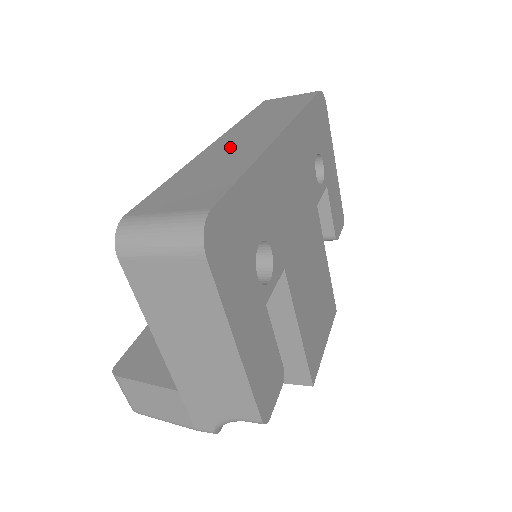
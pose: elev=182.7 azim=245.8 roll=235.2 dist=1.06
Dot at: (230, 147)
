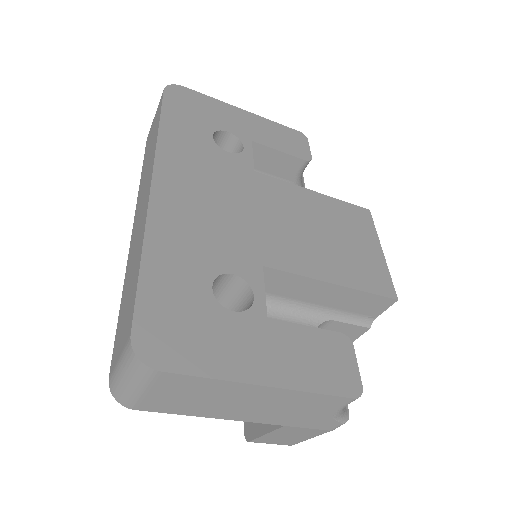
Dot at: (136, 232)
